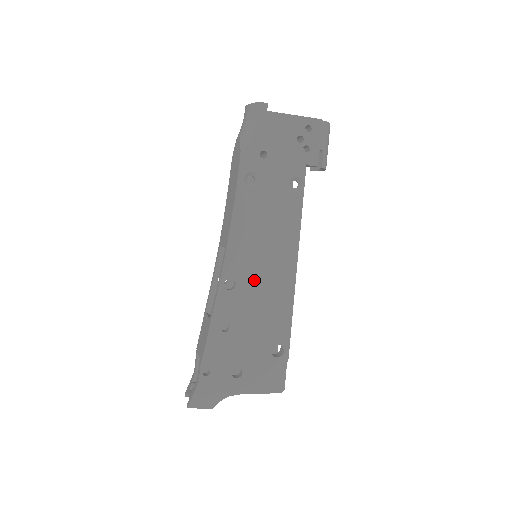
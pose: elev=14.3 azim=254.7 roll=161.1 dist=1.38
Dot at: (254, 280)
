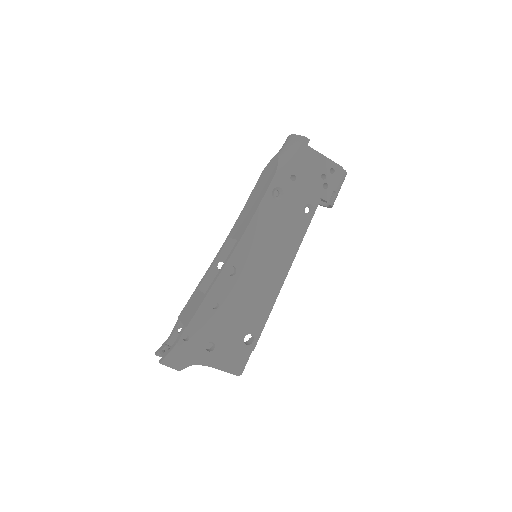
Dot at: (251, 274)
